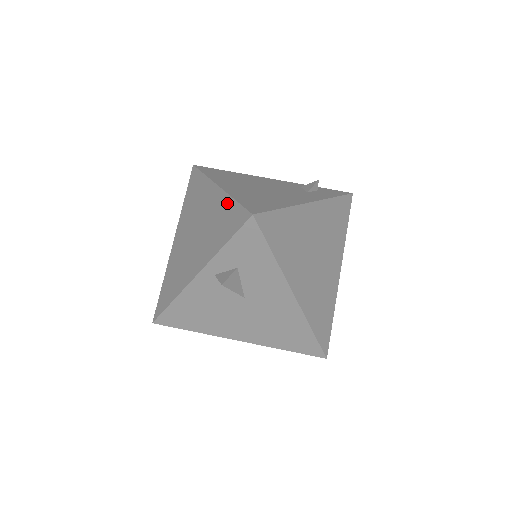
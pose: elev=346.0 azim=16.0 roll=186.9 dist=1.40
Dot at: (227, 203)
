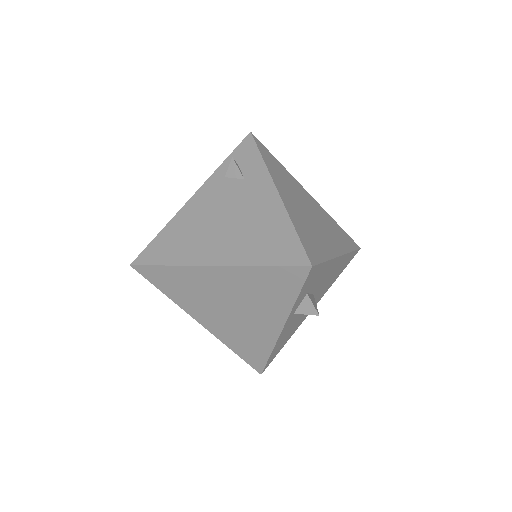
Dot at: (254, 273)
